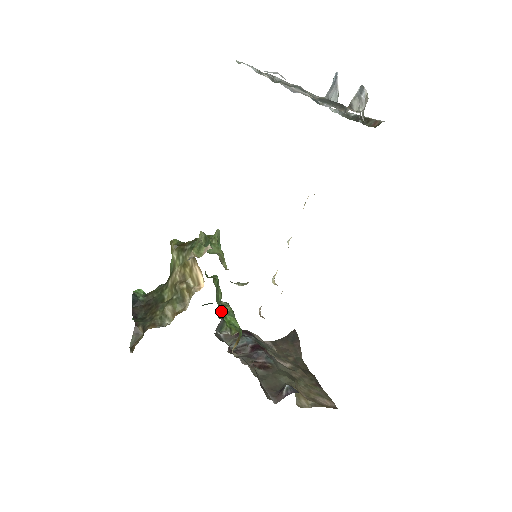
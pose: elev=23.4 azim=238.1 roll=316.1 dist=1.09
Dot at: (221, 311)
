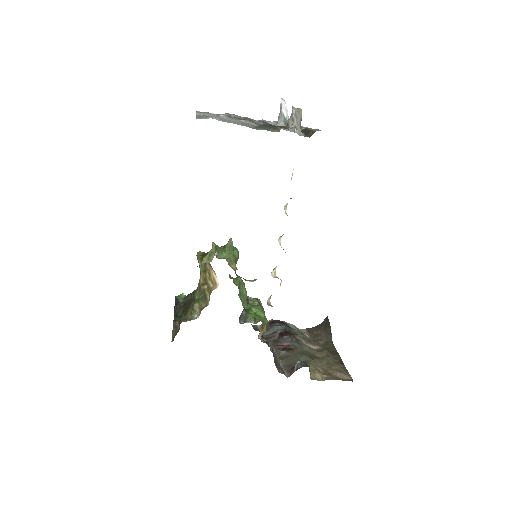
Dot at: (249, 305)
